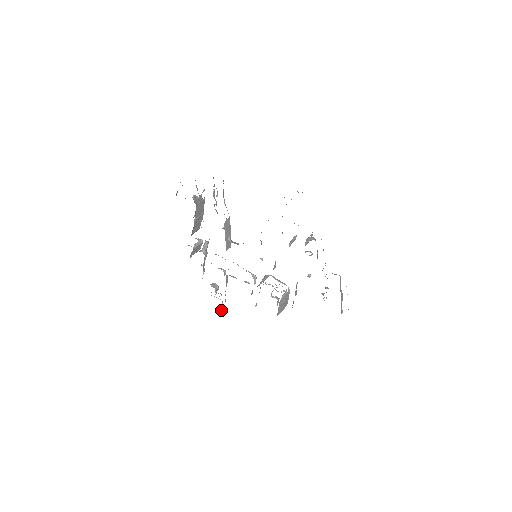
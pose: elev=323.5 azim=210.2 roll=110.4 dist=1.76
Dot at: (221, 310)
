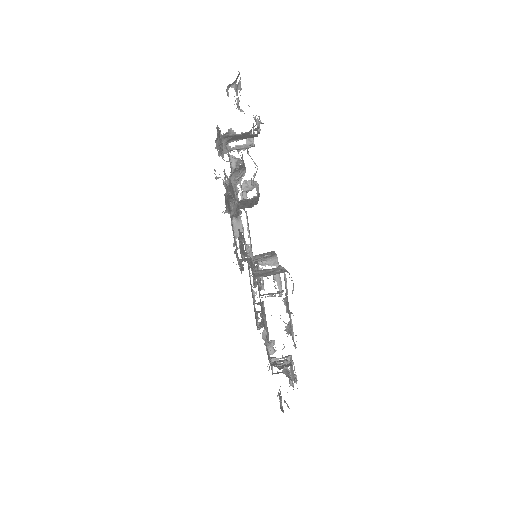
Dot at: occluded
